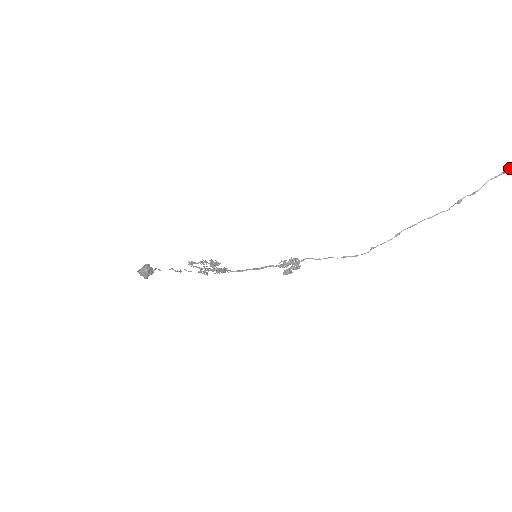
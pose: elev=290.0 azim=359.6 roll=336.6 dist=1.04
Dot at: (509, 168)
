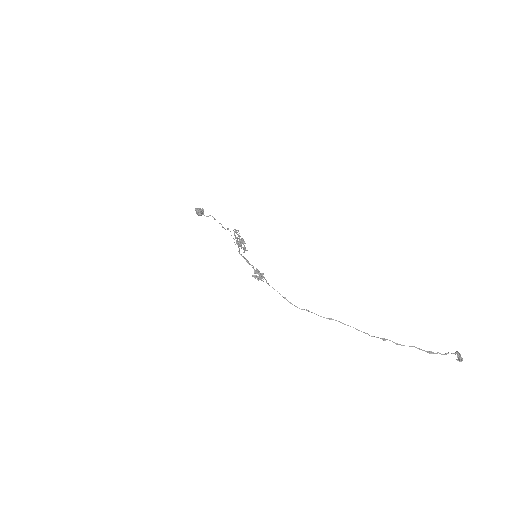
Dot at: (433, 353)
